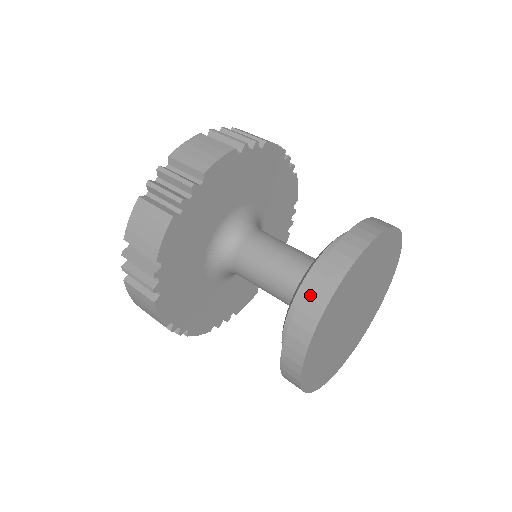
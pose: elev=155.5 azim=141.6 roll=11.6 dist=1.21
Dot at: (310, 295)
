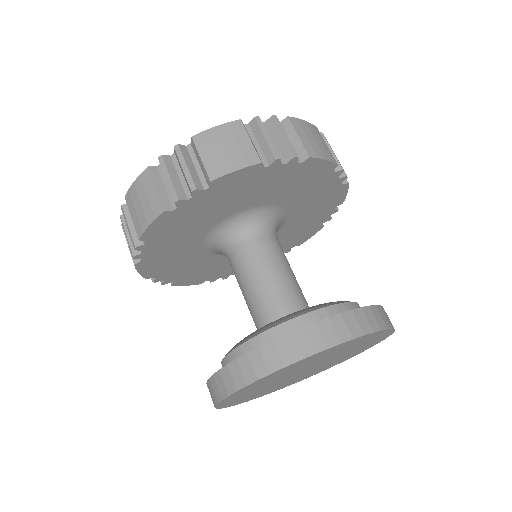
Dot at: (380, 311)
